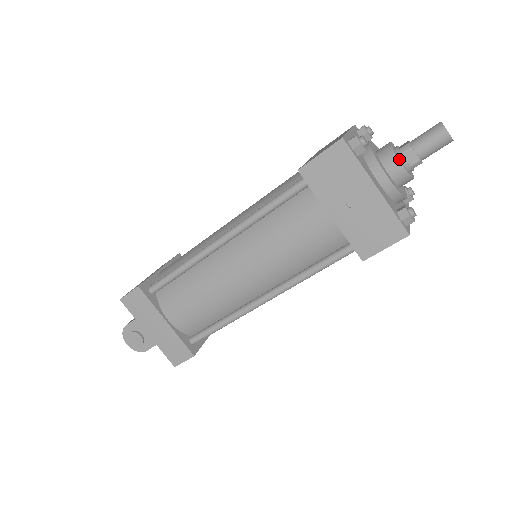
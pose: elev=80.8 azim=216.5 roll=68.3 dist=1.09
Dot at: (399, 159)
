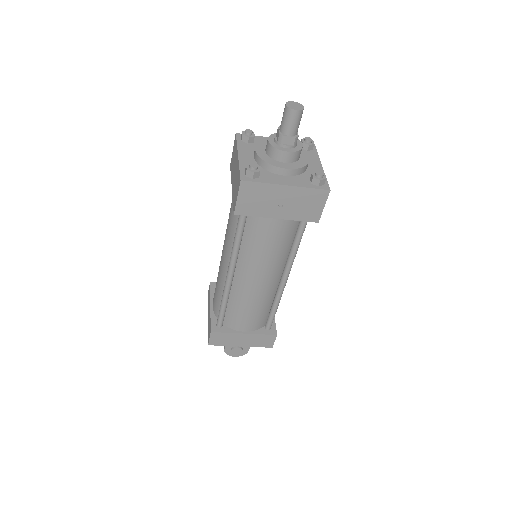
Dot at: (283, 150)
